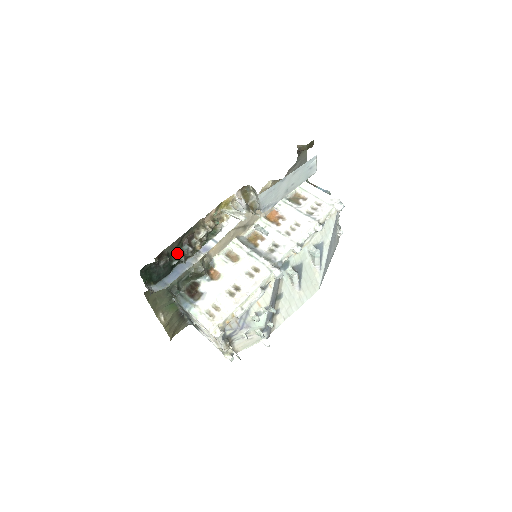
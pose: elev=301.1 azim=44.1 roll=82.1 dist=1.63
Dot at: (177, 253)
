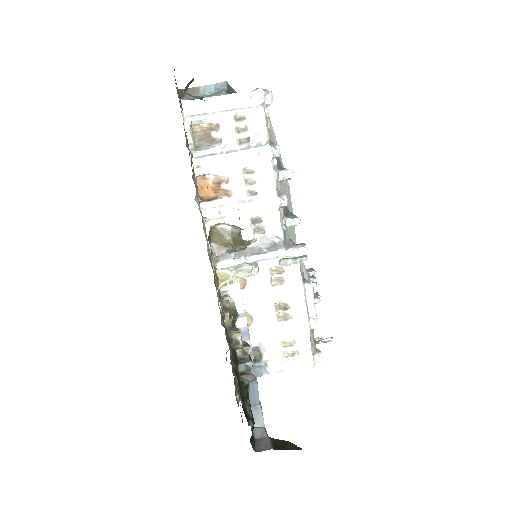
Dot at: (242, 383)
